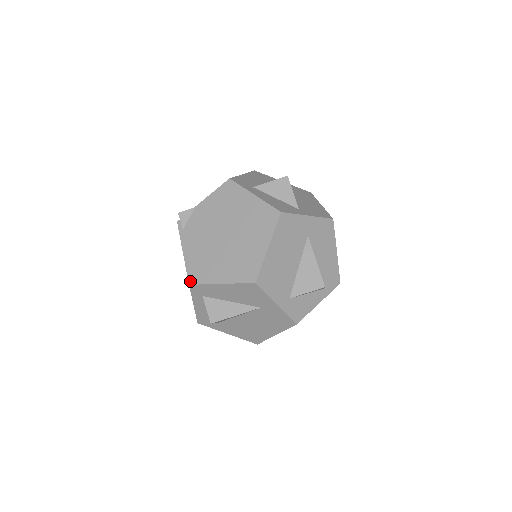
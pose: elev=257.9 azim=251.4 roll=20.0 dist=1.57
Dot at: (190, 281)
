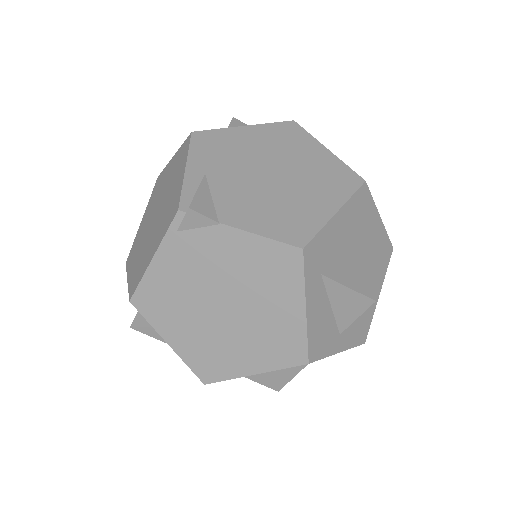
Dot at: (134, 300)
